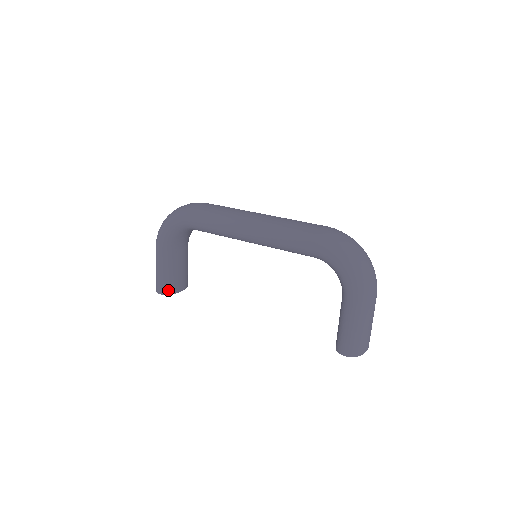
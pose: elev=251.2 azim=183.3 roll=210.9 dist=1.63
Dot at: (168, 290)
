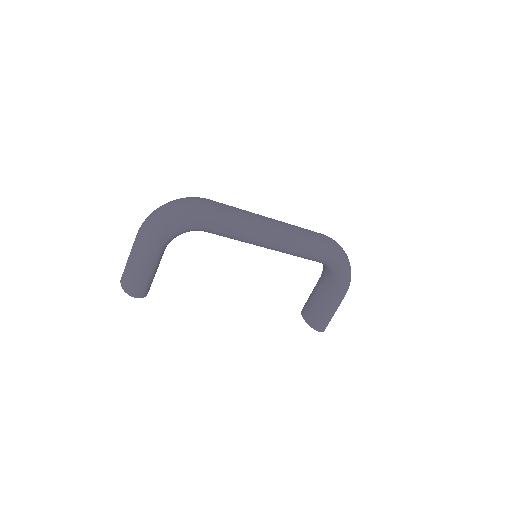
Dot at: (146, 292)
